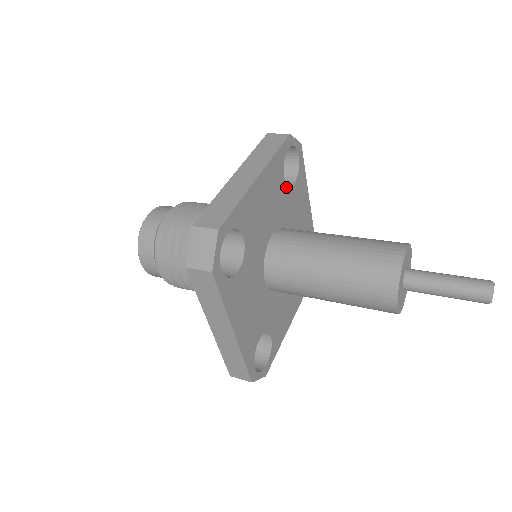
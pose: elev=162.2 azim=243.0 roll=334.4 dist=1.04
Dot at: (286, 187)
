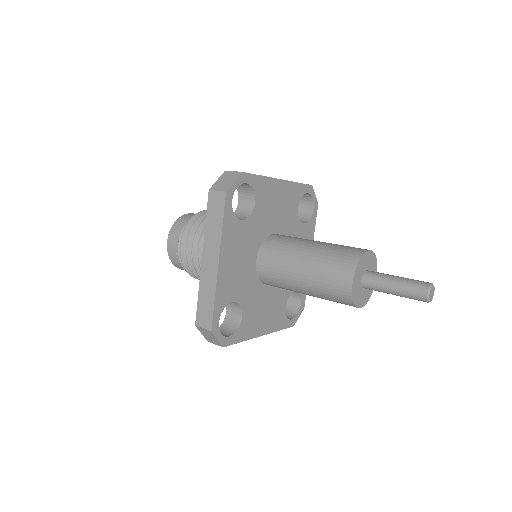
Dot at: (248, 220)
